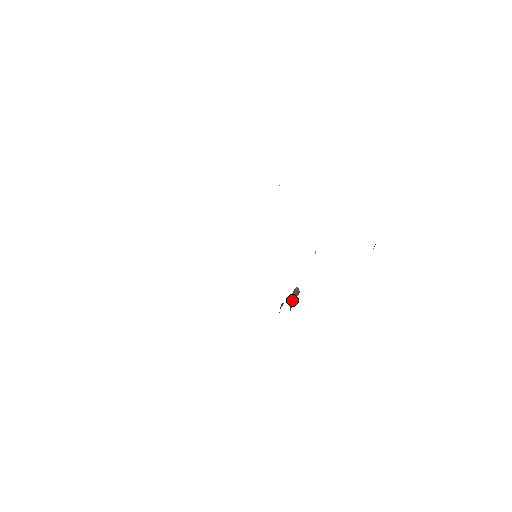
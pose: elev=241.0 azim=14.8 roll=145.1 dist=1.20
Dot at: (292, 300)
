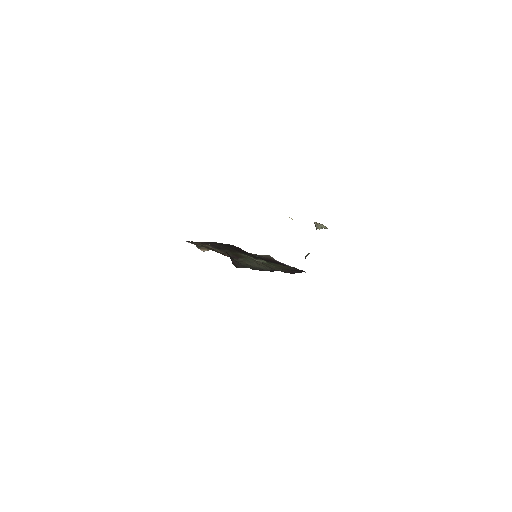
Dot at: occluded
